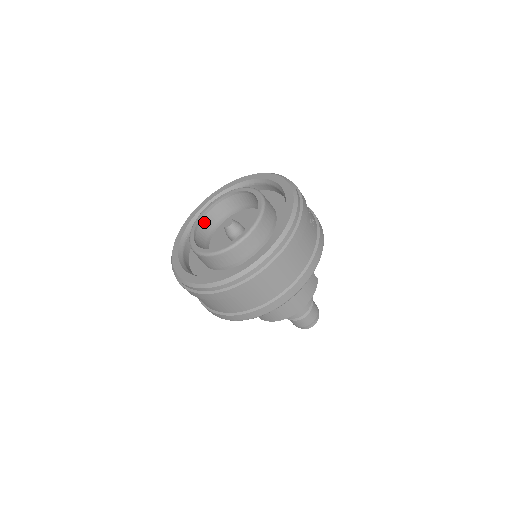
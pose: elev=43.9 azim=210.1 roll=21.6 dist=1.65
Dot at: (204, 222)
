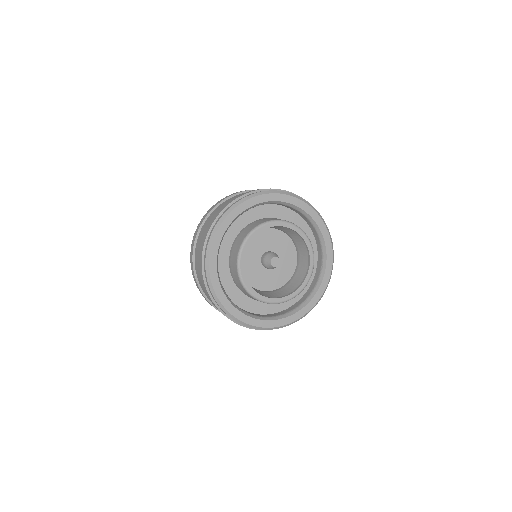
Dot at: occluded
